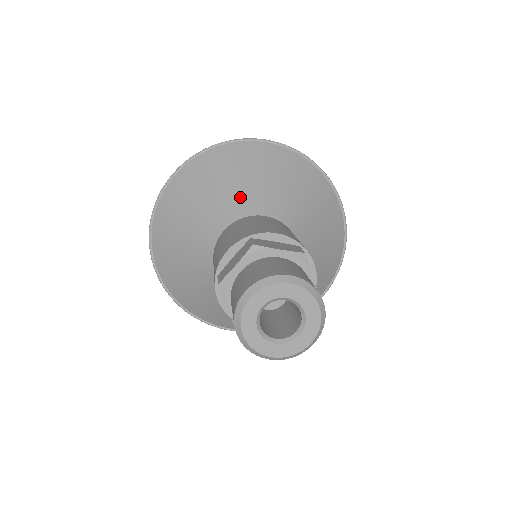
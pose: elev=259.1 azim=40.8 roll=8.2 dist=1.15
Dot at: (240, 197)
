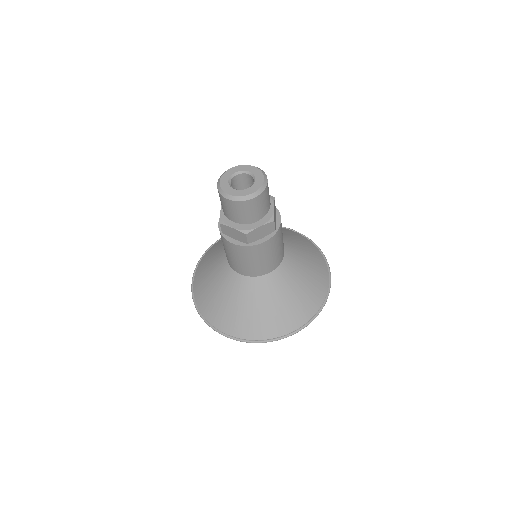
Dot at: occluded
